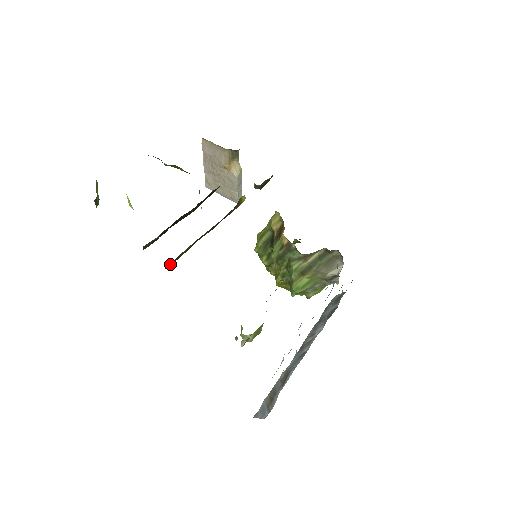
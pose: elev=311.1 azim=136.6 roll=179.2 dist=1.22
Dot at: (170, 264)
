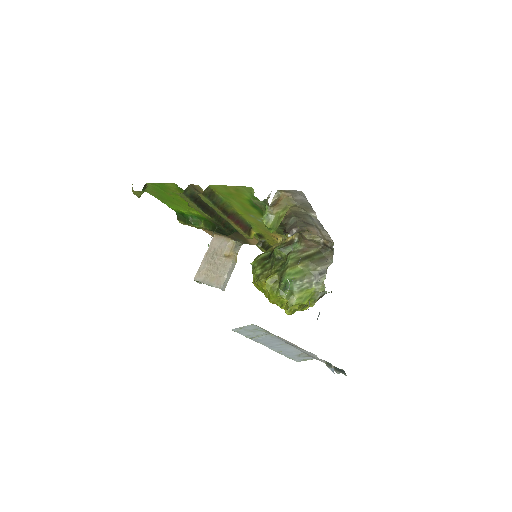
Dot at: (208, 193)
